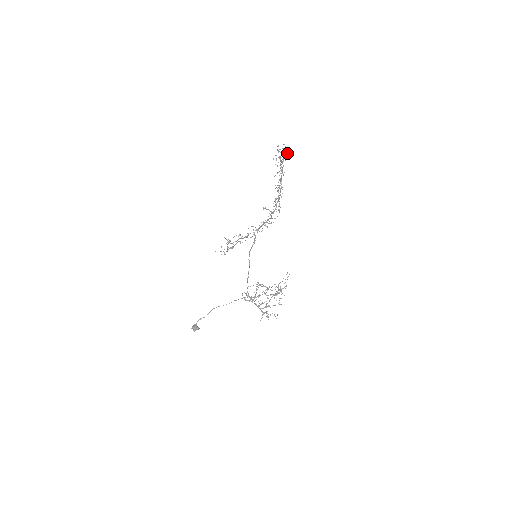
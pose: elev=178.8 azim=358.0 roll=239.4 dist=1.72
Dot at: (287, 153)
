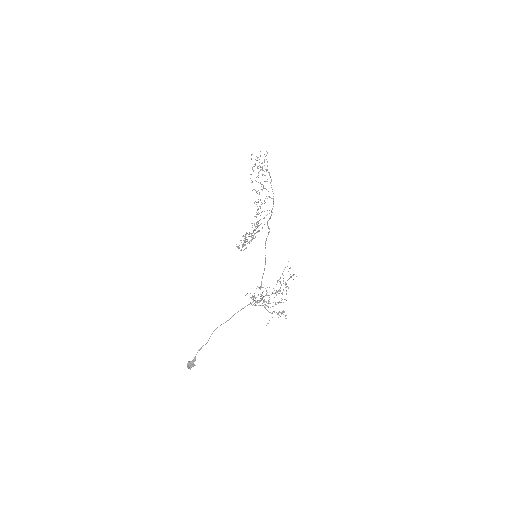
Dot at: occluded
